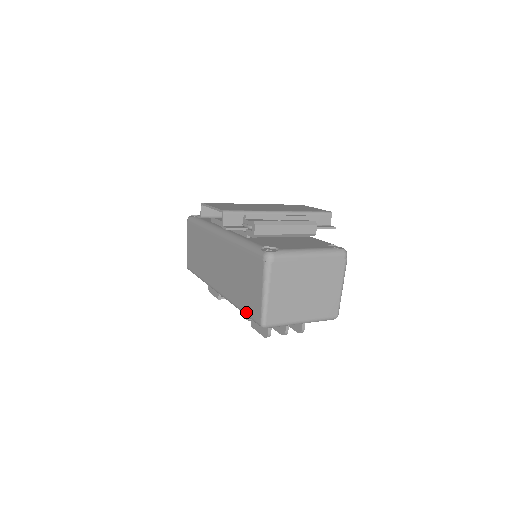
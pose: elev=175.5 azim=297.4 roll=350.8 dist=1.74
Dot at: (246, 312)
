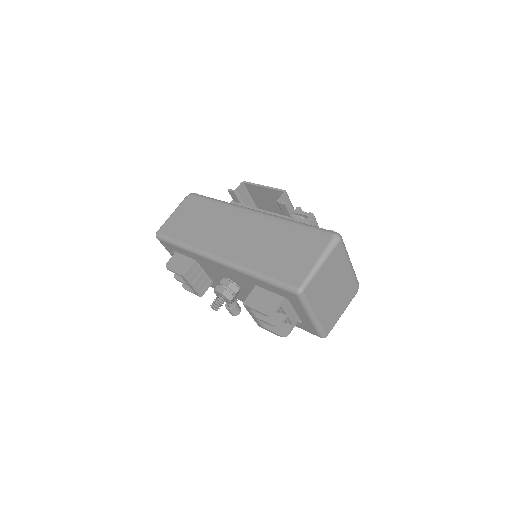
Dot at: (274, 277)
